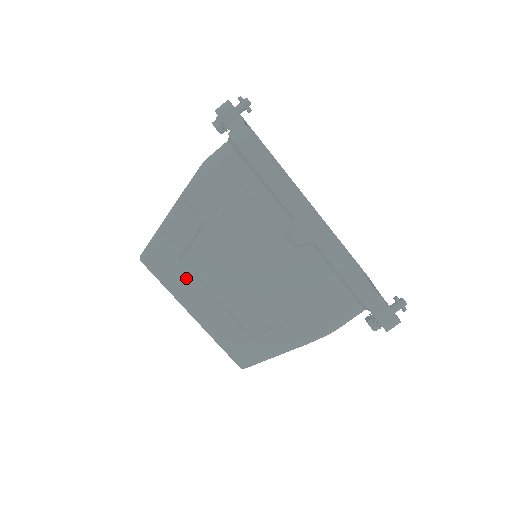
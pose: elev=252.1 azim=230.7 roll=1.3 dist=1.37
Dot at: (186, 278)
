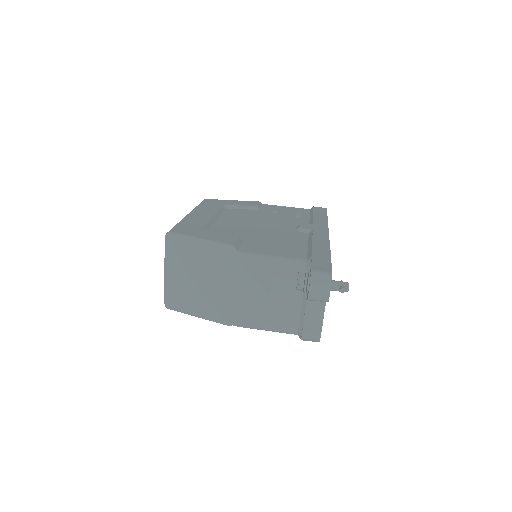
Dot at: (214, 208)
